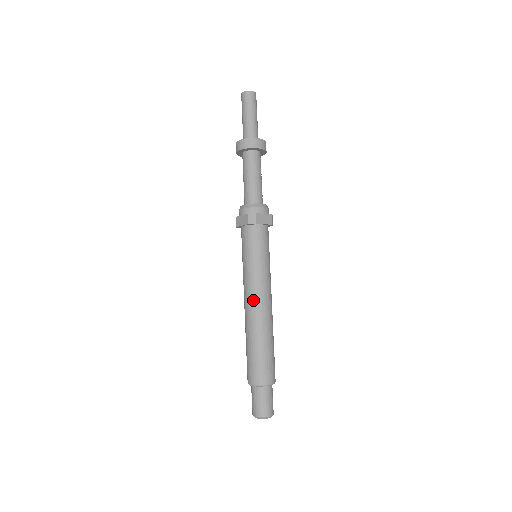
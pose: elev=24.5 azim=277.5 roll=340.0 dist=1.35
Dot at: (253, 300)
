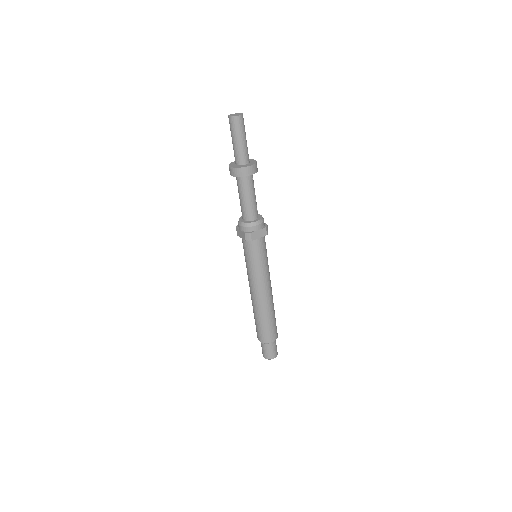
Dot at: (255, 292)
